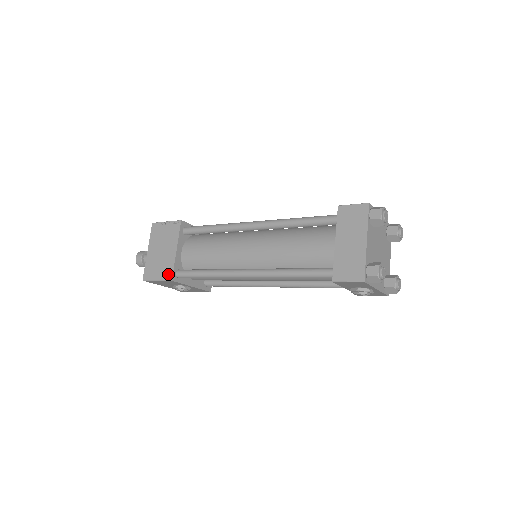
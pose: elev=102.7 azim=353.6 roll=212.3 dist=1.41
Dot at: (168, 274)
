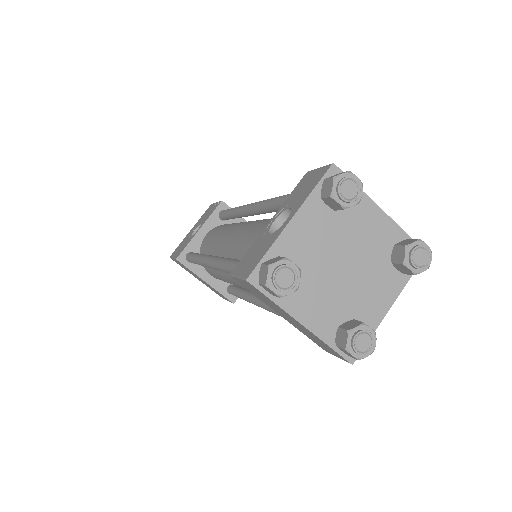
Dot at: occluded
